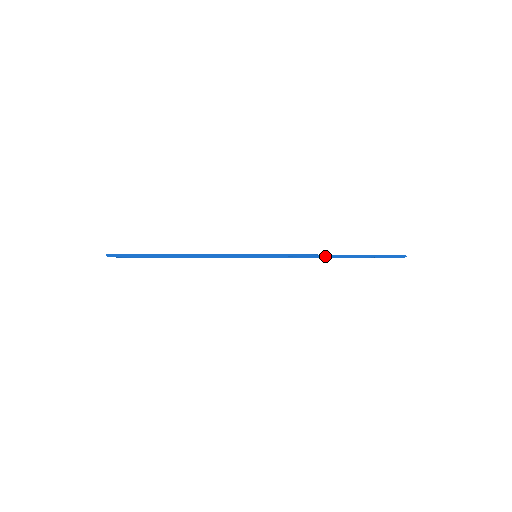
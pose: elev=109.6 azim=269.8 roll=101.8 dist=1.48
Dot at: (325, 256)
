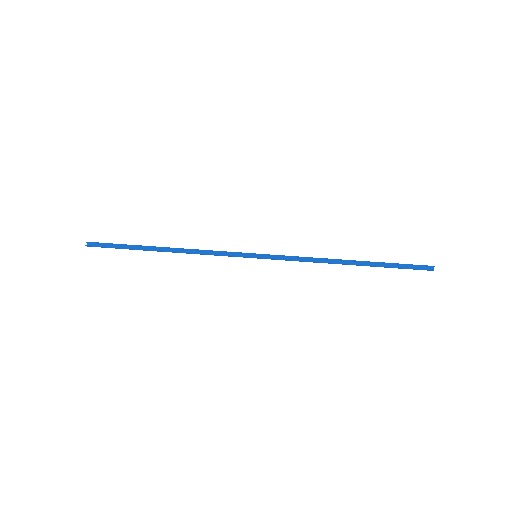
Dot at: (337, 259)
